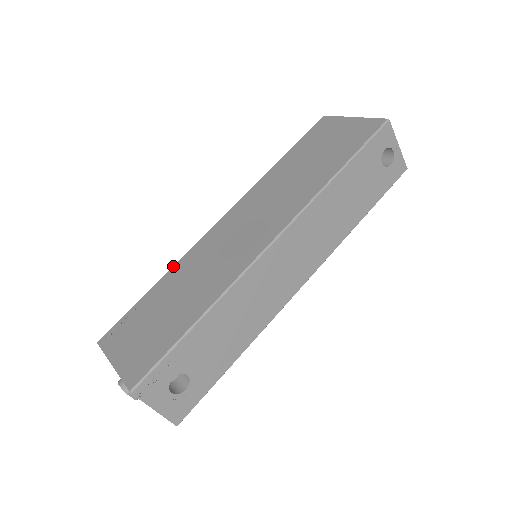
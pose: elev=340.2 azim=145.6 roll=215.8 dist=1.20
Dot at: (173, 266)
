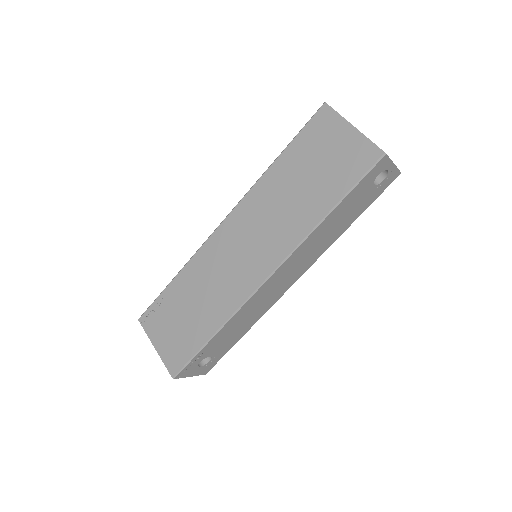
Dot at: (187, 263)
